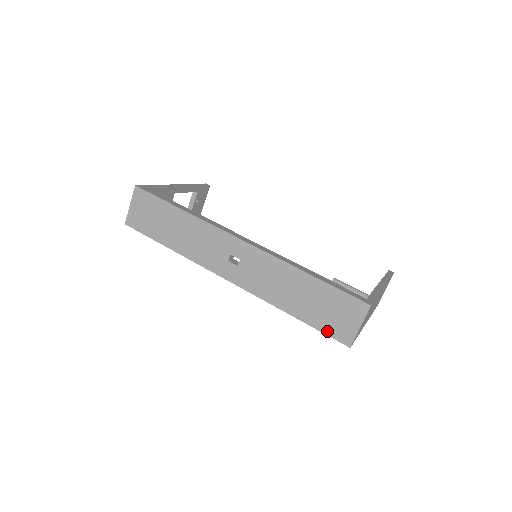
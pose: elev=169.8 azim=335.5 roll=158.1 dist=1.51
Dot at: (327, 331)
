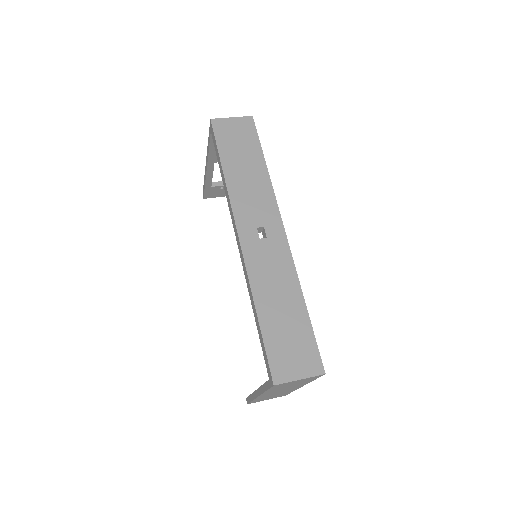
Dot at: (271, 354)
